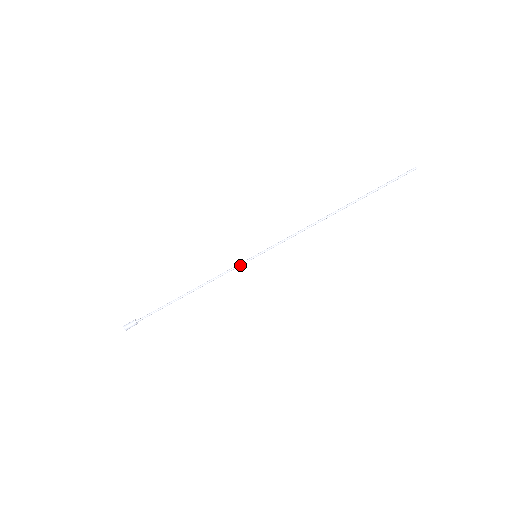
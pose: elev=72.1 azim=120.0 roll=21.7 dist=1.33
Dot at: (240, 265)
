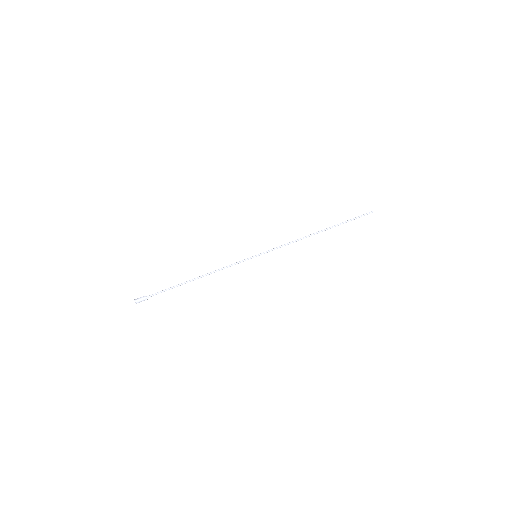
Dot at: (243, 261)
